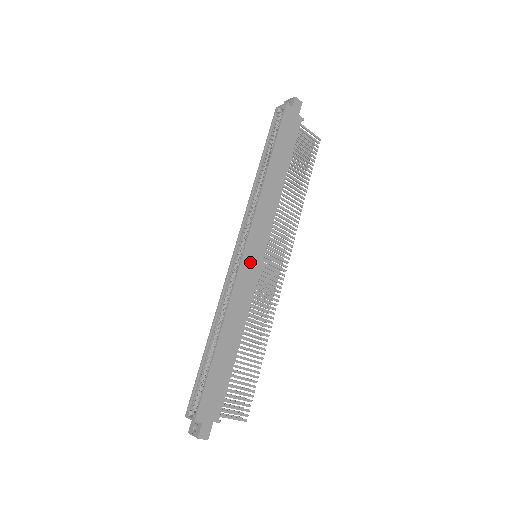
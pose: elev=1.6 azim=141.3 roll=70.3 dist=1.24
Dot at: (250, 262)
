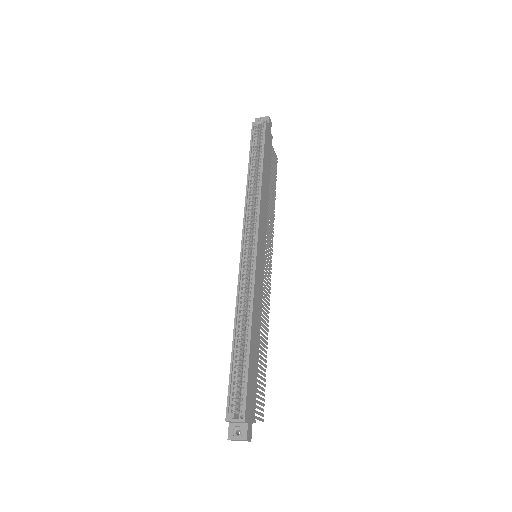
Dot at: (260, 260)
